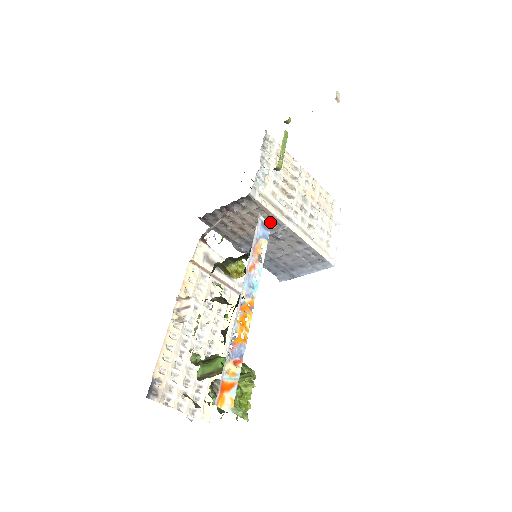
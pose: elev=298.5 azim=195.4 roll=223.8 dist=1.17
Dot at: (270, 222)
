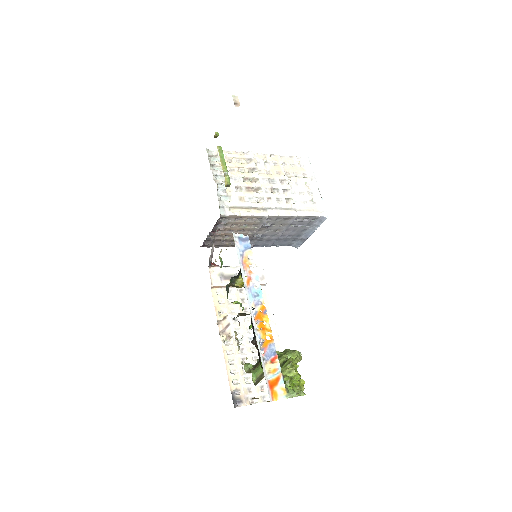
Dot at: (253, 221)
